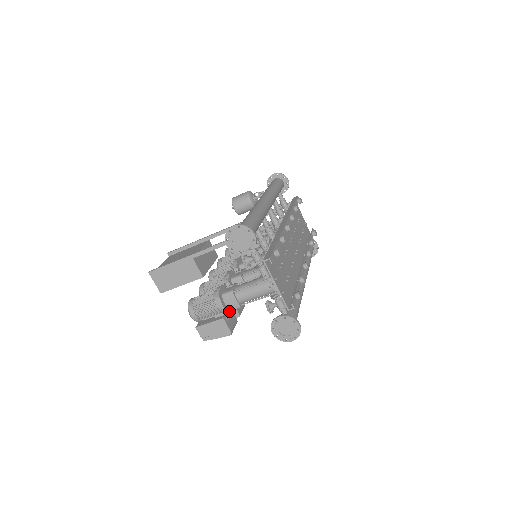
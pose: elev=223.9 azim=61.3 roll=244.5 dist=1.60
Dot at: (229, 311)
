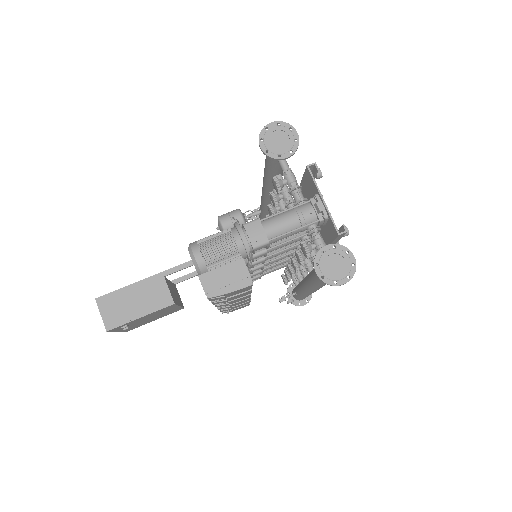
Dot at: (250, 250)
